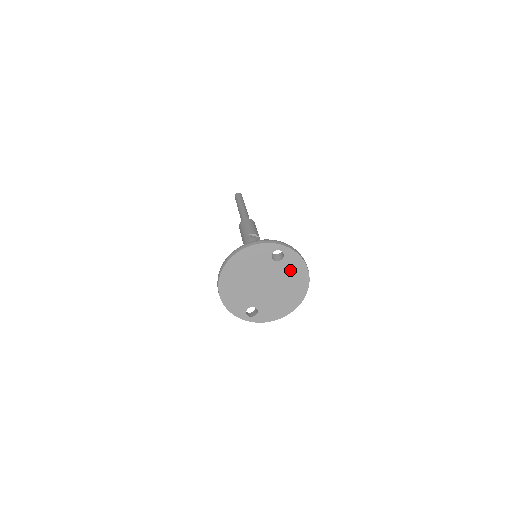
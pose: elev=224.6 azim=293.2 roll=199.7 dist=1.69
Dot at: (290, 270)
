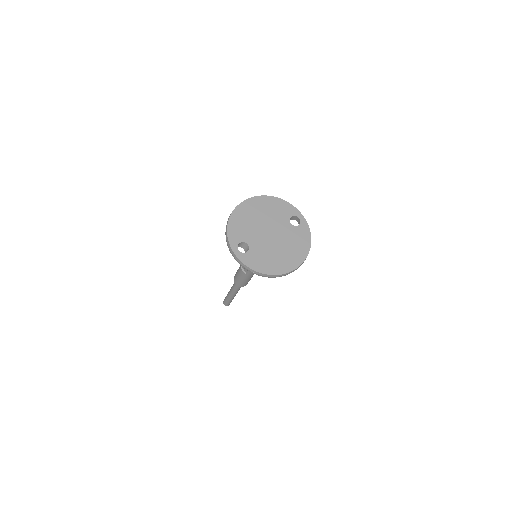
Dot at: (296, 239)
